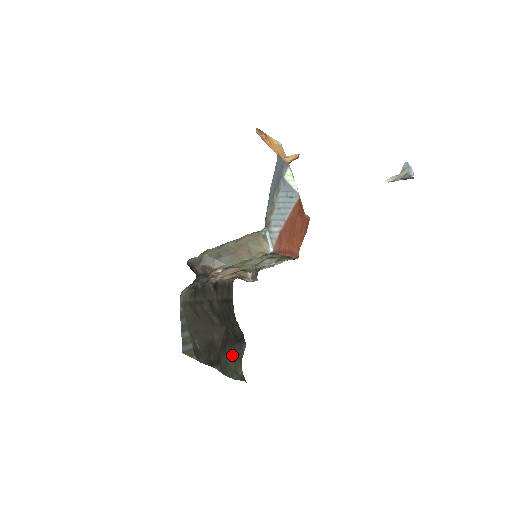
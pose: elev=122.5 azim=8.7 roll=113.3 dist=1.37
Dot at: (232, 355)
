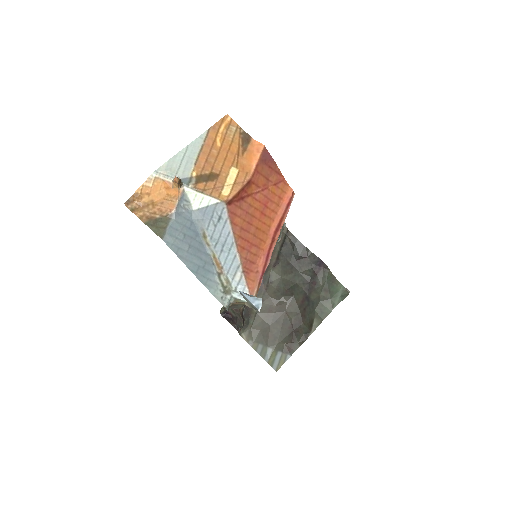
Dot at: (321, 291)
